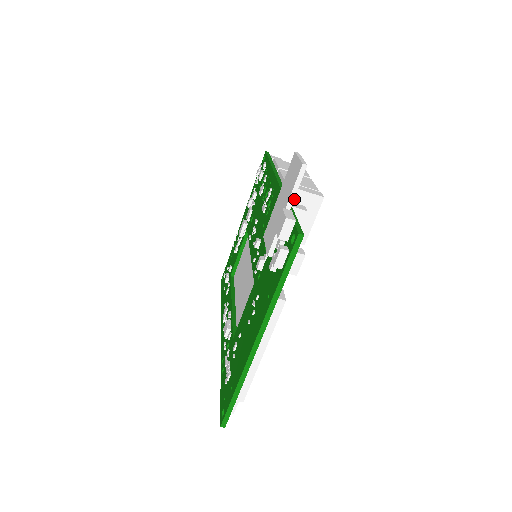
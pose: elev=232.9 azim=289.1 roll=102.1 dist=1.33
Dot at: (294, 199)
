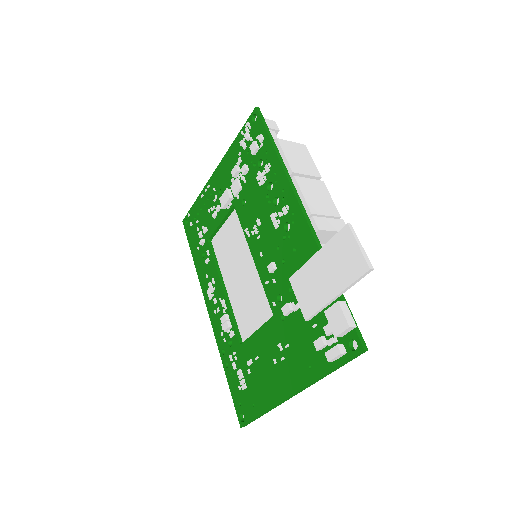
Dot at: (321, 237)
